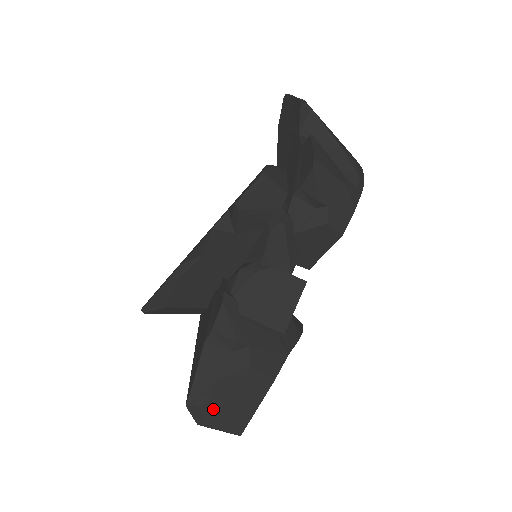
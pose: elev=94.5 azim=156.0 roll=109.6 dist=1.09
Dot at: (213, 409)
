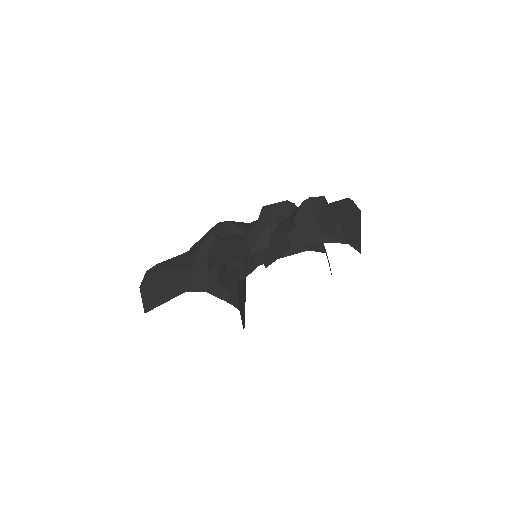
Dot at: (152, 283)
